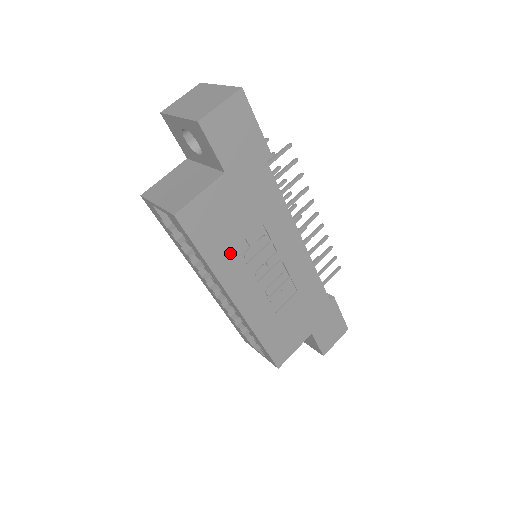
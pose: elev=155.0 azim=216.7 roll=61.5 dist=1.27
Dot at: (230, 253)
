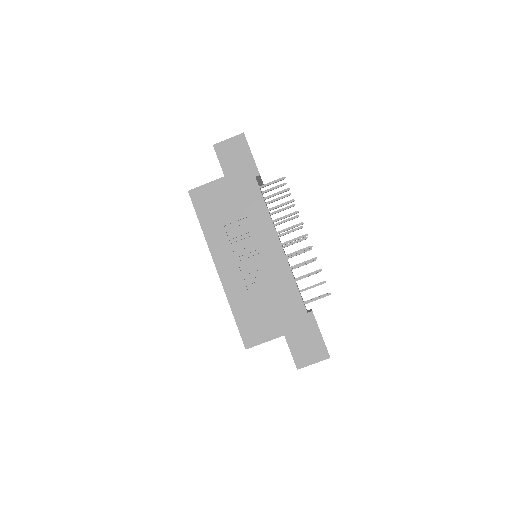
Dot at: (219, 228)
